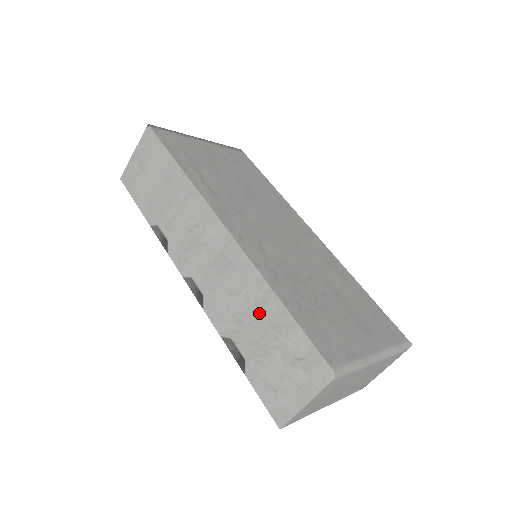
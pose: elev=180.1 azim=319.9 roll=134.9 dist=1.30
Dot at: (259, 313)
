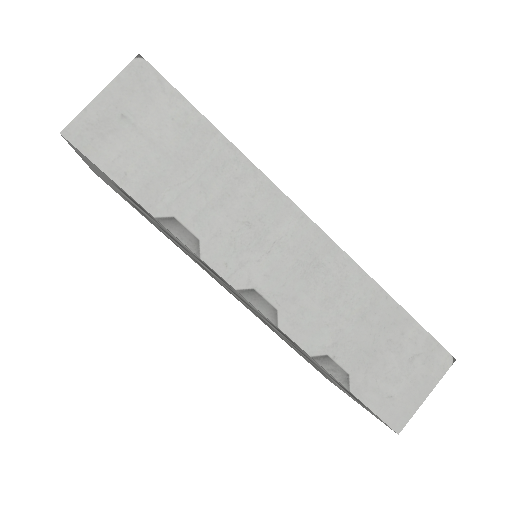
Dot at: (367, 317)
